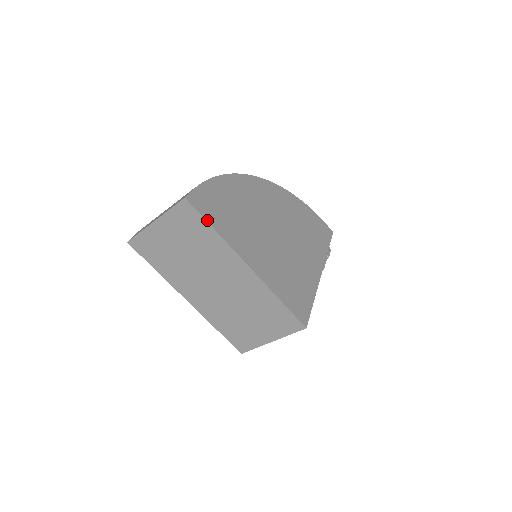
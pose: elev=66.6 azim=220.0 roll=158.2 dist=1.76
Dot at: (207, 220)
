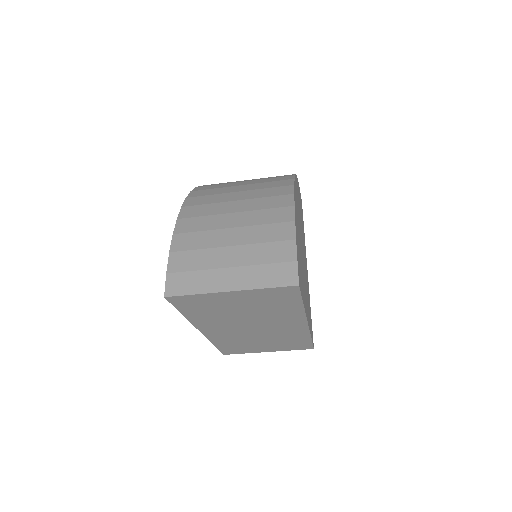
Dot at: (302, 298)
